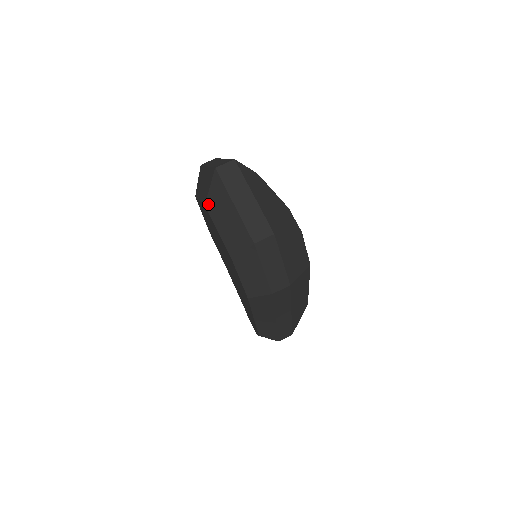
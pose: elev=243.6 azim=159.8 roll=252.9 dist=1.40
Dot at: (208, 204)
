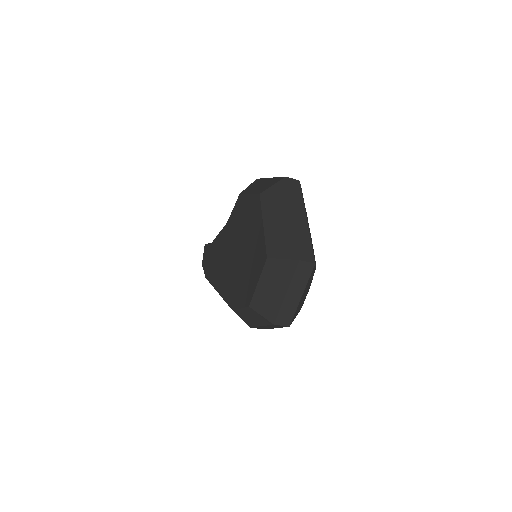
Dot at: (270, 262)
